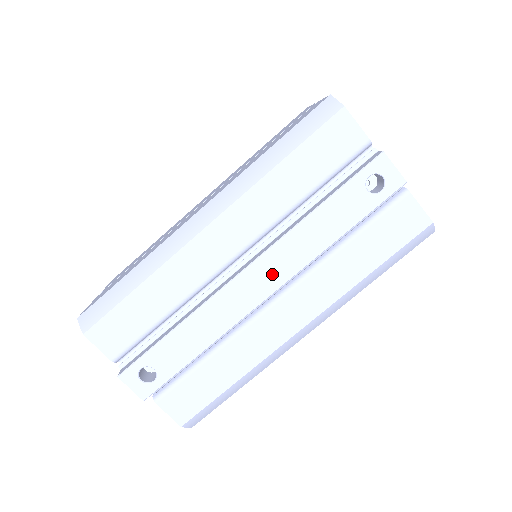
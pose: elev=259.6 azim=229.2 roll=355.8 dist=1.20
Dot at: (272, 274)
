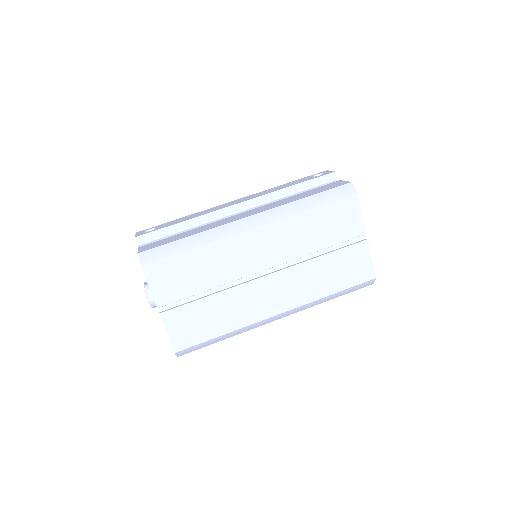
Dot at: occluded
